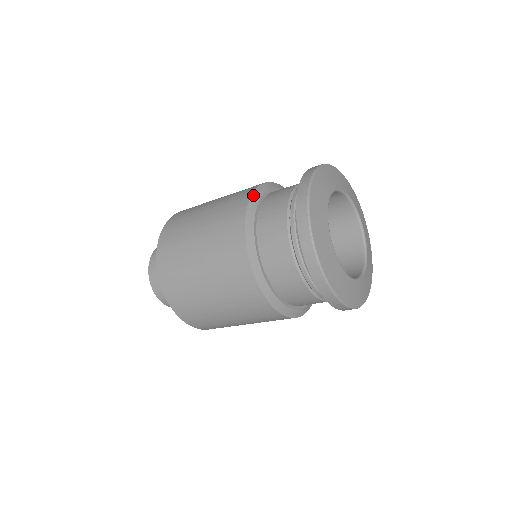
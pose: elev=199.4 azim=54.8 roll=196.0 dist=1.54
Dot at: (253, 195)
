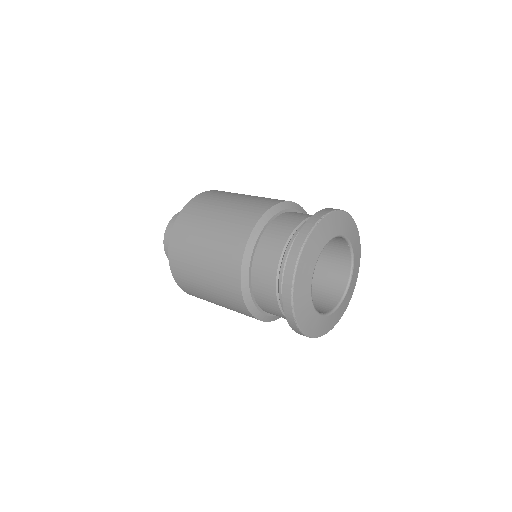
Dot at: (244, 257)
